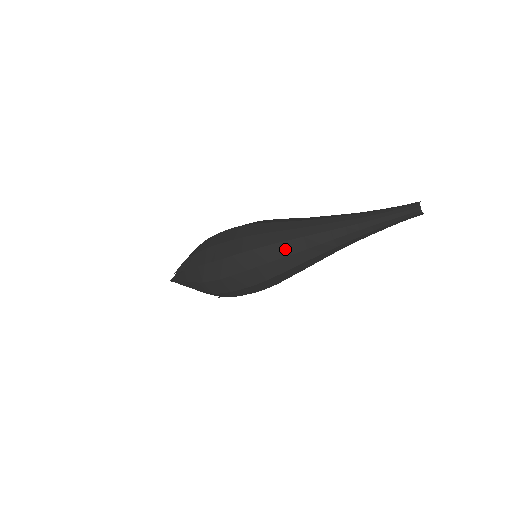
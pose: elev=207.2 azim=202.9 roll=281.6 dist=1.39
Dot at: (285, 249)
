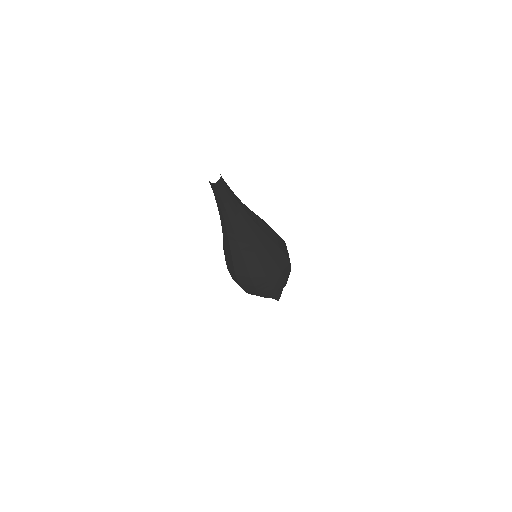
Dot at: occluded
